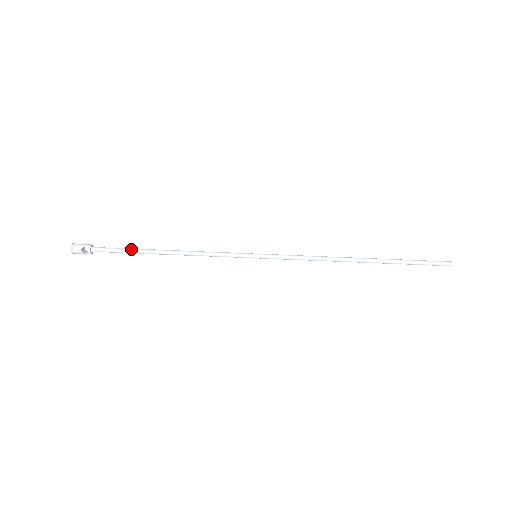
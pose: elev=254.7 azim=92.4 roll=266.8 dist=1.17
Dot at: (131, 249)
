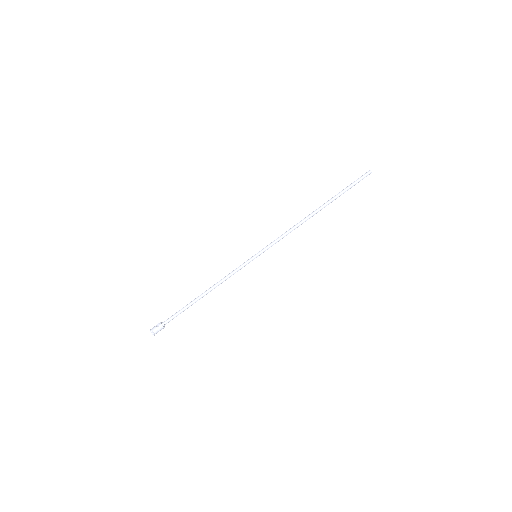
Dot at: (184, 307)
